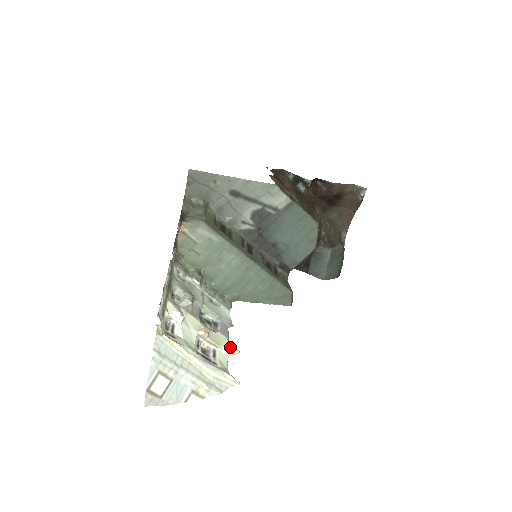
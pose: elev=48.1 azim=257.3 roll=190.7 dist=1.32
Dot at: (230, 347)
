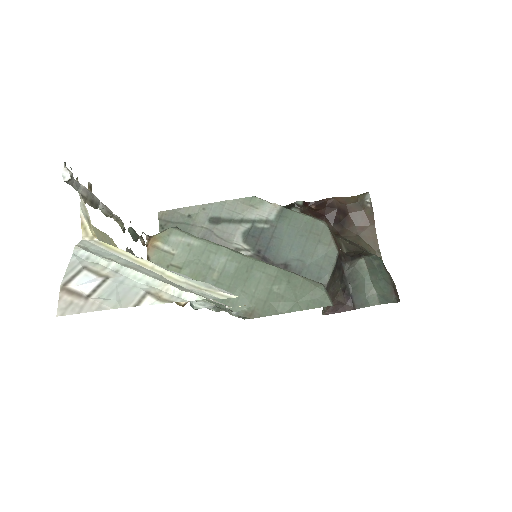
Dot at: occluded
